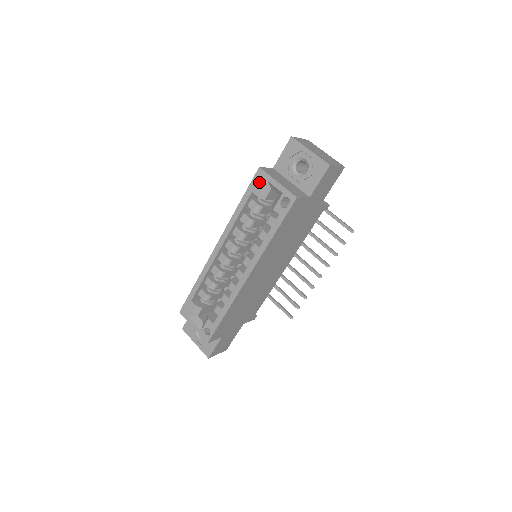
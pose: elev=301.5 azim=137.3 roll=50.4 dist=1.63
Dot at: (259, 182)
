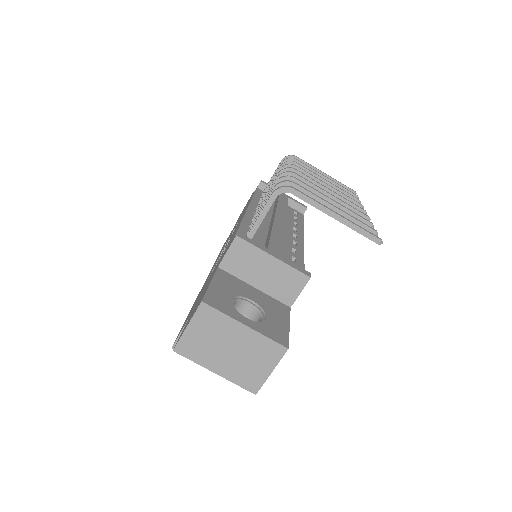
Dot at: occluded
